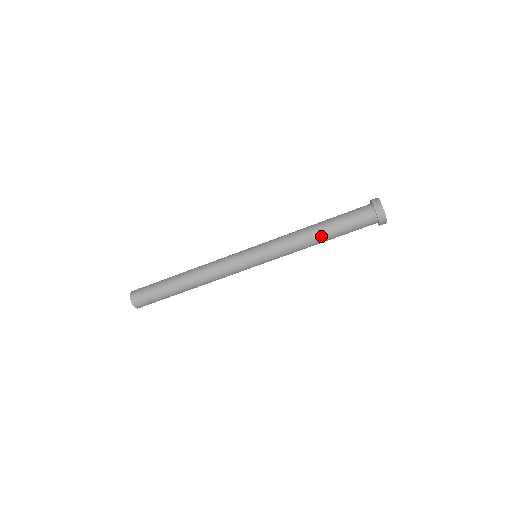
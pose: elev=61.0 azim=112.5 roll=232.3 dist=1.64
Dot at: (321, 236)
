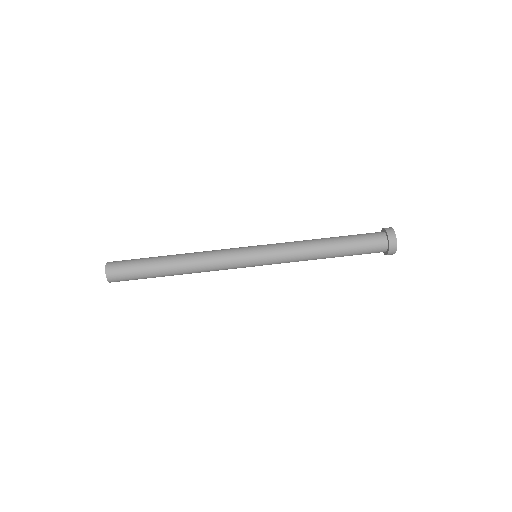
Dot at: (327, 238)
